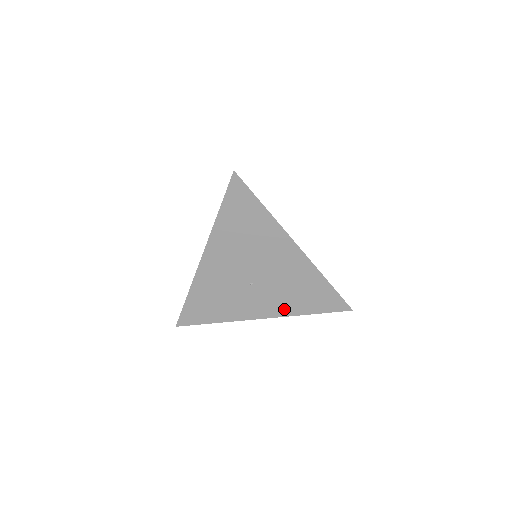
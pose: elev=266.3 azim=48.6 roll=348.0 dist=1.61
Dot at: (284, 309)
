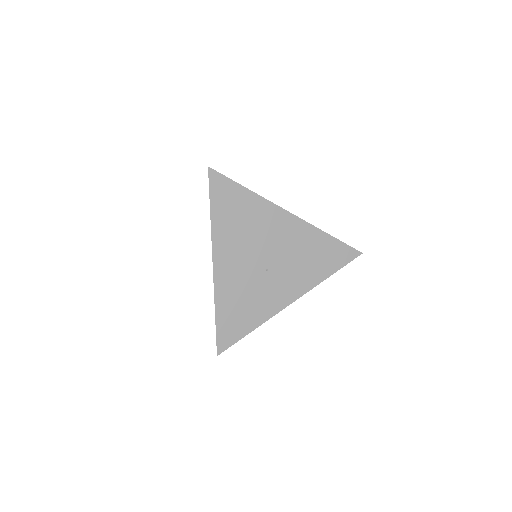
Dot at: (306, 282)
